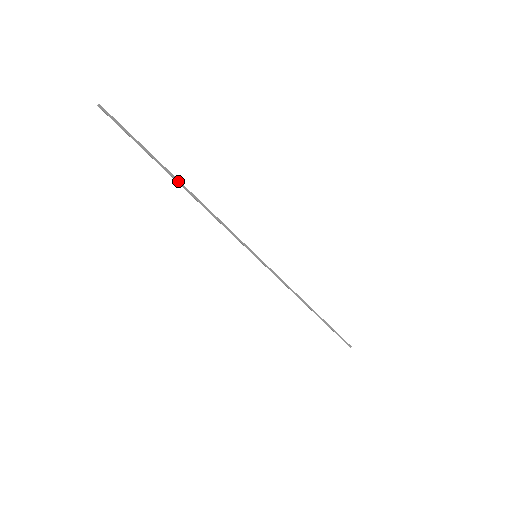
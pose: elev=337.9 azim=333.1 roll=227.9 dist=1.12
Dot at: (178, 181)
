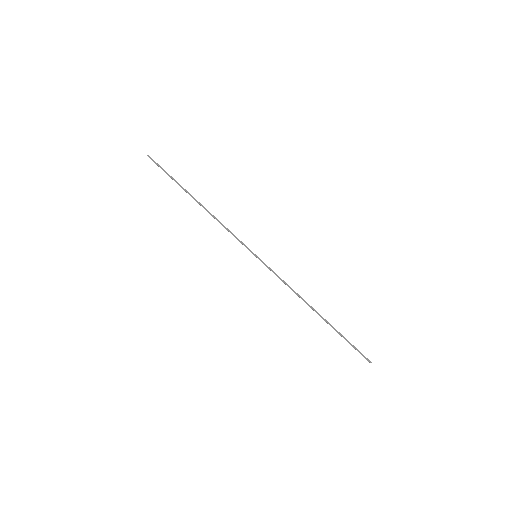
Dot at: (194, 198)
